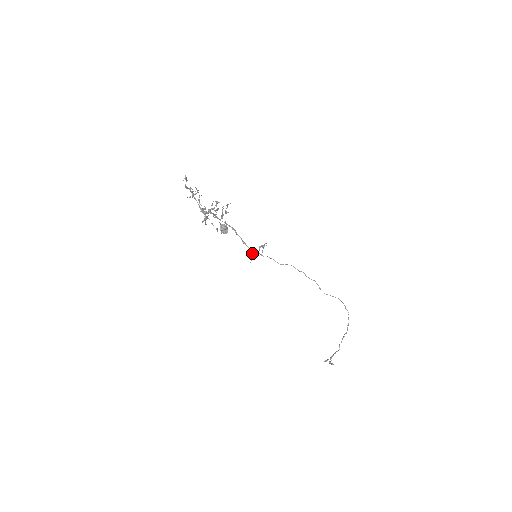
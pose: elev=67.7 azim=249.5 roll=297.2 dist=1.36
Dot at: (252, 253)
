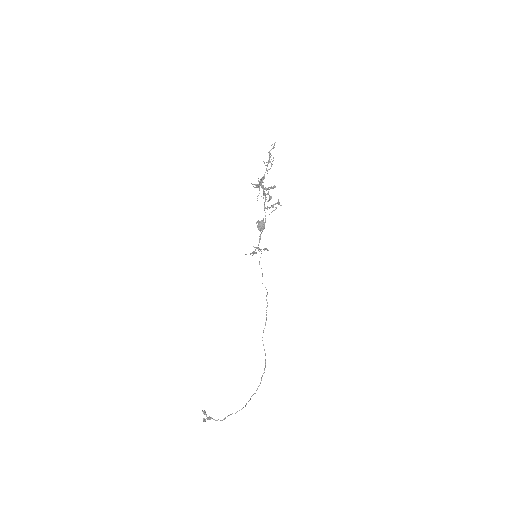
Dot at: (256, 247)
